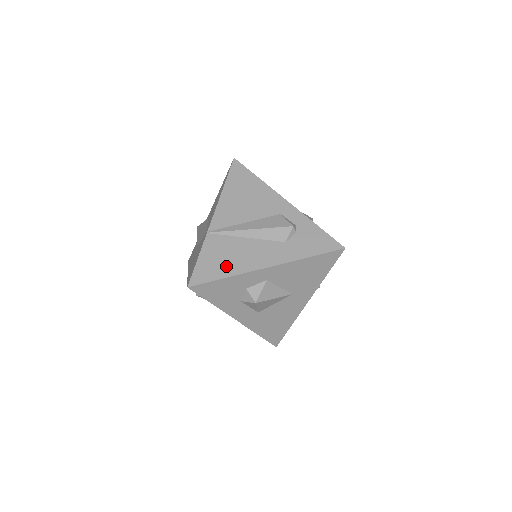
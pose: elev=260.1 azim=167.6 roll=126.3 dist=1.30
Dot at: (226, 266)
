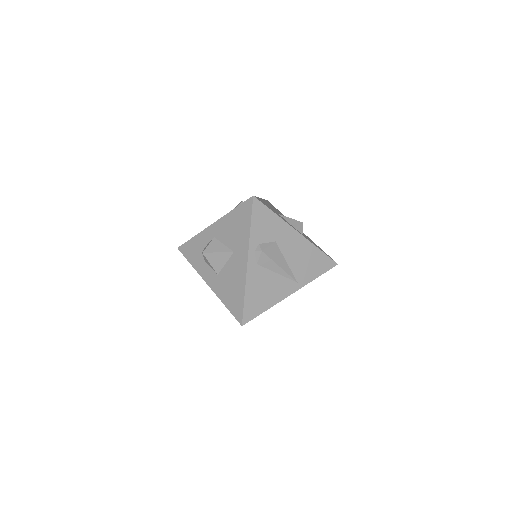
Dot at: occluded
